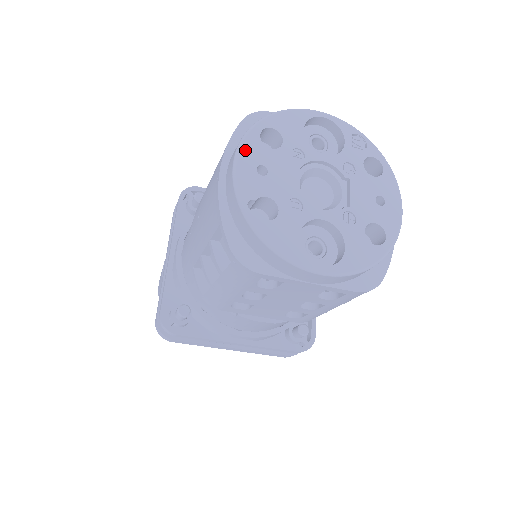
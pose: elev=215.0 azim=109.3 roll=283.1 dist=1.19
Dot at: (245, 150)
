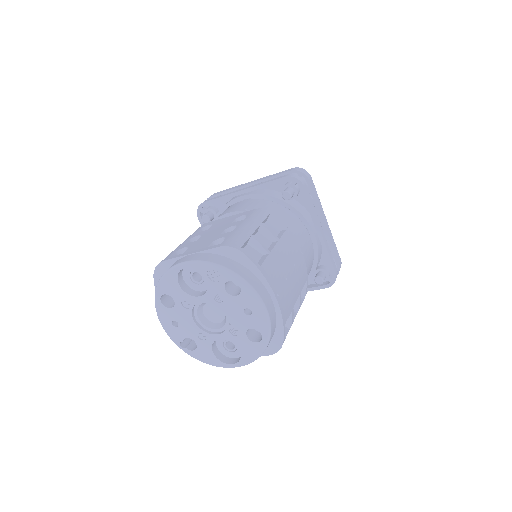
Dot at: (161, 316)
